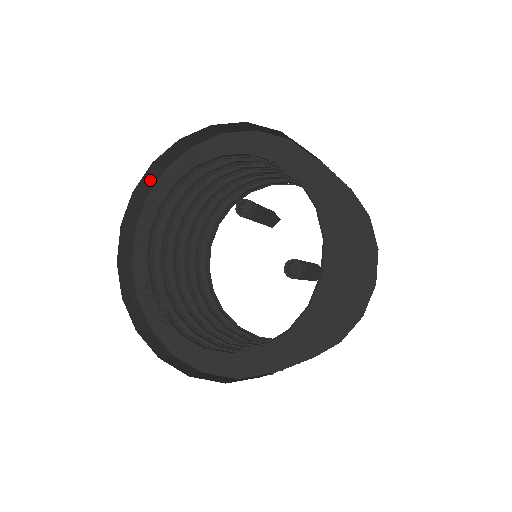
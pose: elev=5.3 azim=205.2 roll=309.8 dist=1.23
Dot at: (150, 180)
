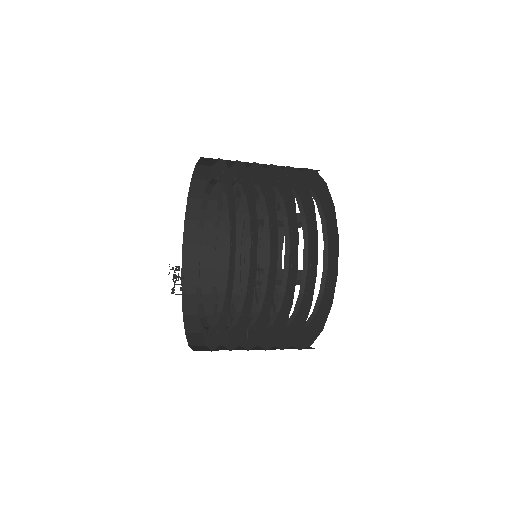
Dot at: (198, 189)
